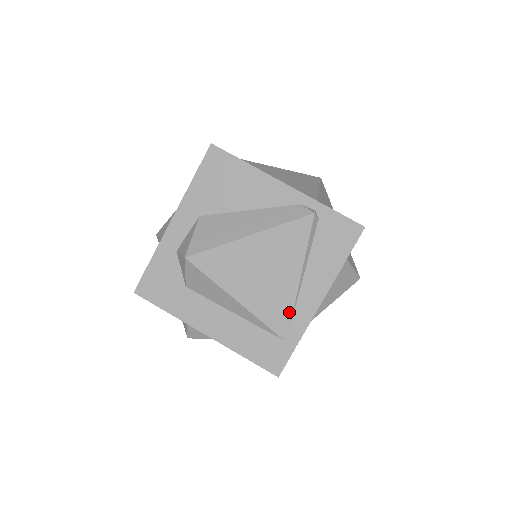
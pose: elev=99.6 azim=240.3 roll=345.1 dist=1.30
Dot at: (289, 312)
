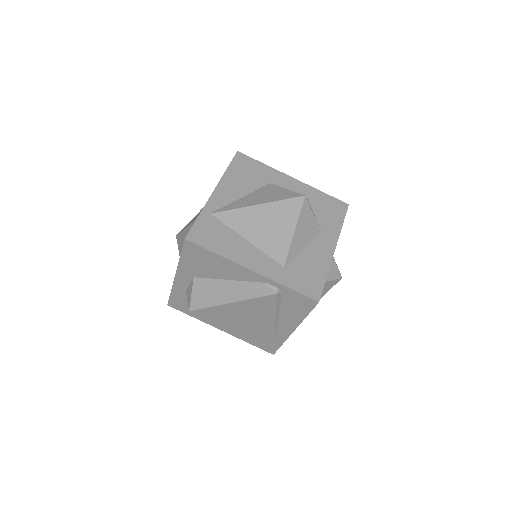
Dot at: (272, 332)
